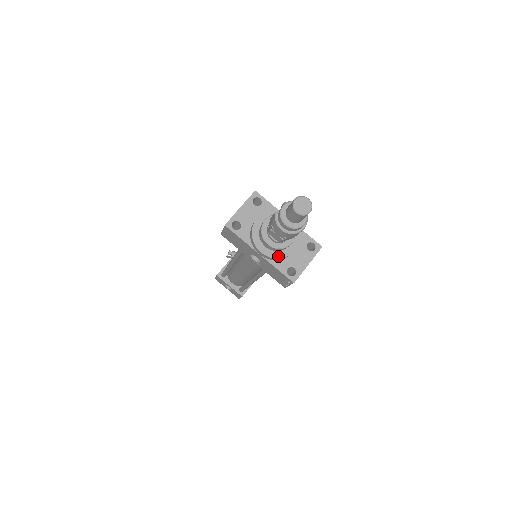
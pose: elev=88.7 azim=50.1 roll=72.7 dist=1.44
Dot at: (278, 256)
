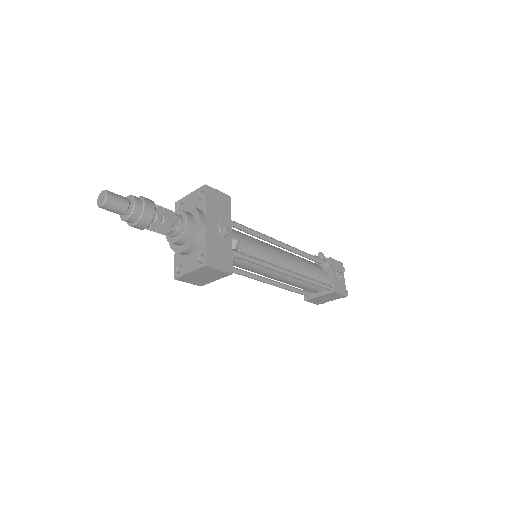
Dot at: (173, 248)
